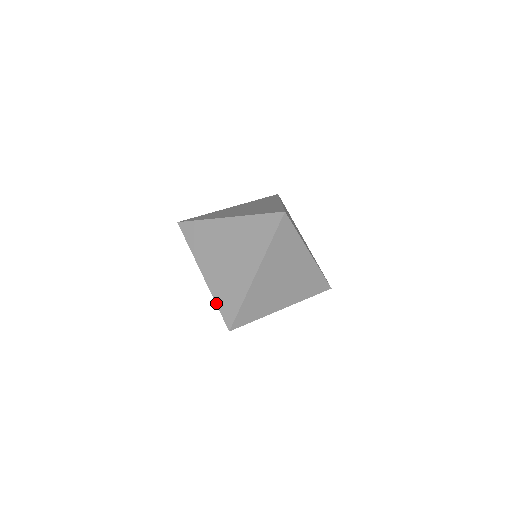
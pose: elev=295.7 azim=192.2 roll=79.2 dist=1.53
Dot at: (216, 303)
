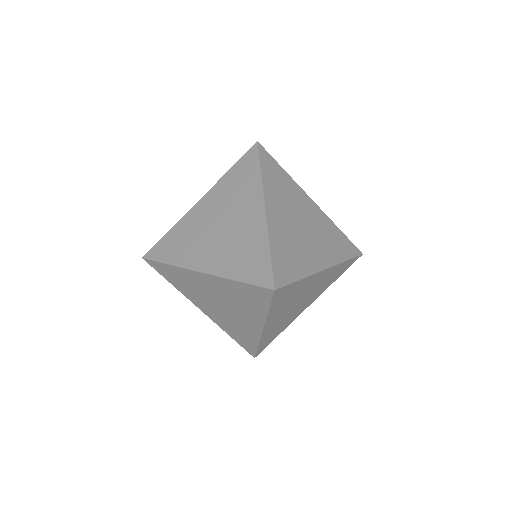
Dot at: (236, 280)
